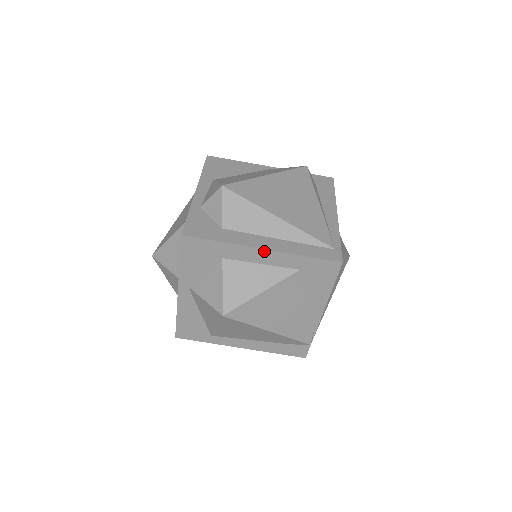
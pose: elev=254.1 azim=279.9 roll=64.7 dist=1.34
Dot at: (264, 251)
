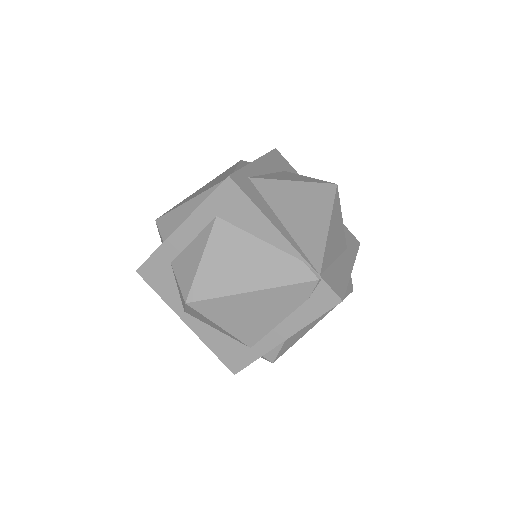
Dot at: (181, 228)
